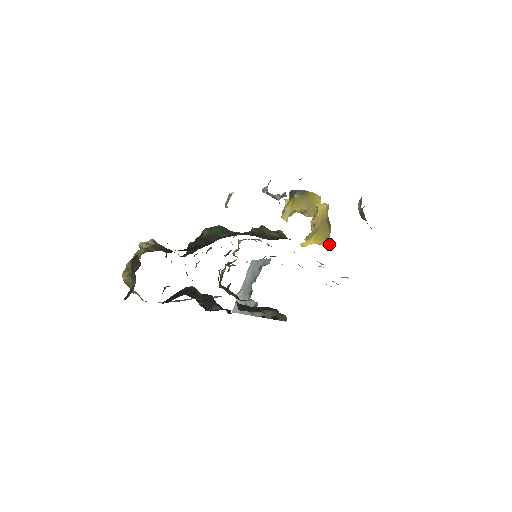
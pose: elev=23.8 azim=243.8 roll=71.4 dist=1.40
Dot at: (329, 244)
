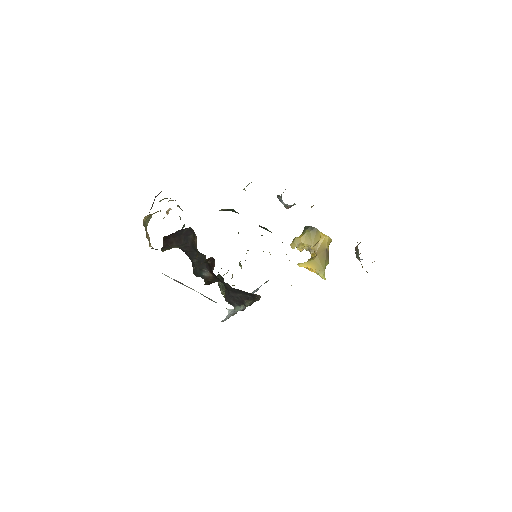
Dot at: (323, 274)
